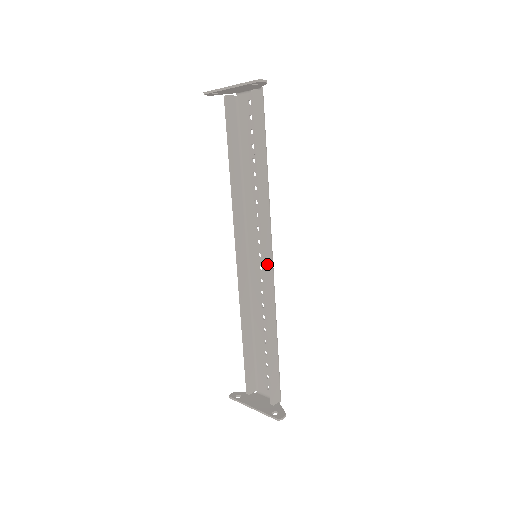
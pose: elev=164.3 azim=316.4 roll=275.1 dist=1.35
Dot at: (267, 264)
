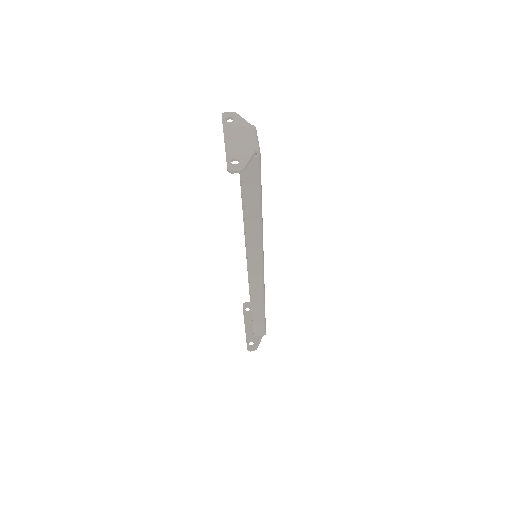
Dot at: (254, 273)
